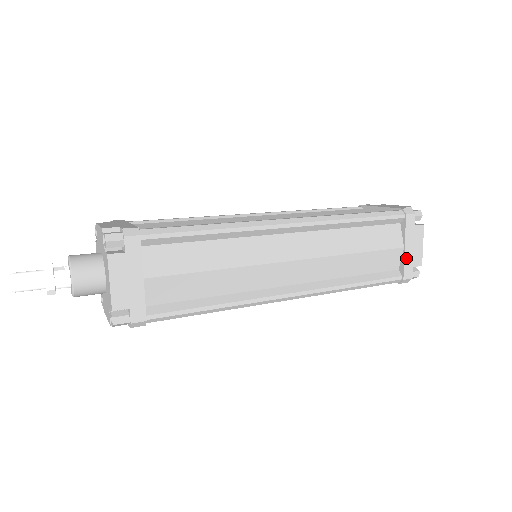
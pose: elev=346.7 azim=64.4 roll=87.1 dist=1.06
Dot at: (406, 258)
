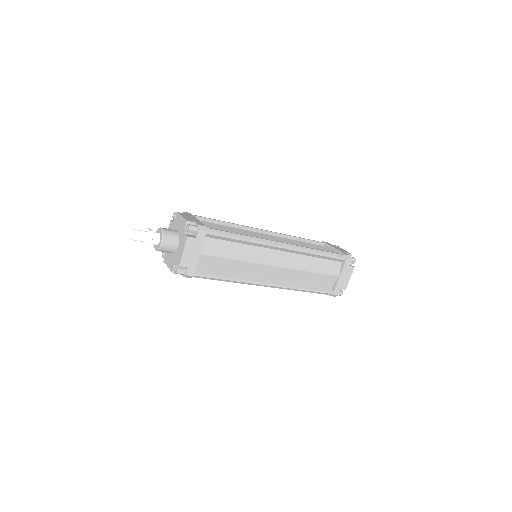
Dot at: (339, 250)
